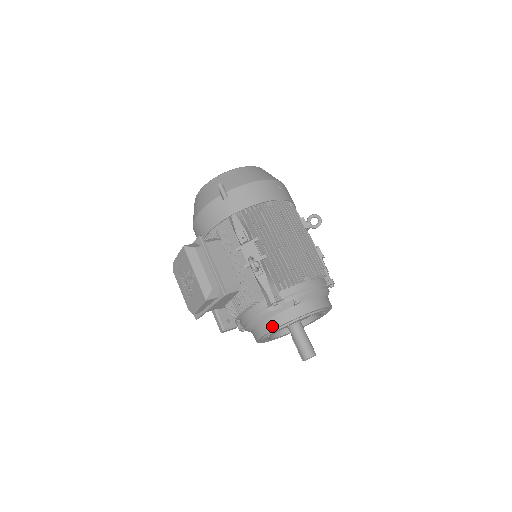
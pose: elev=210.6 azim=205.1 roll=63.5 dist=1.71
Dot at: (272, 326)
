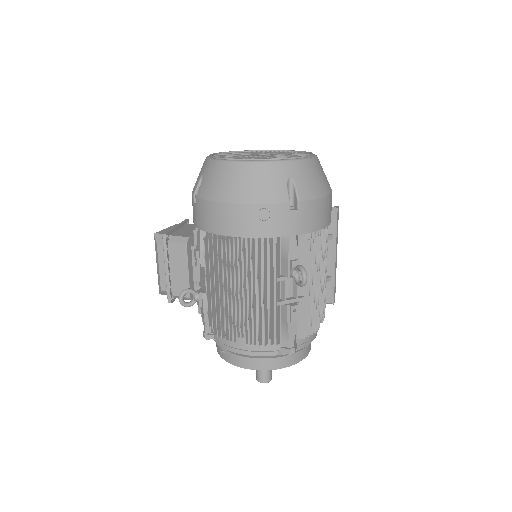
Dot at: occluded
